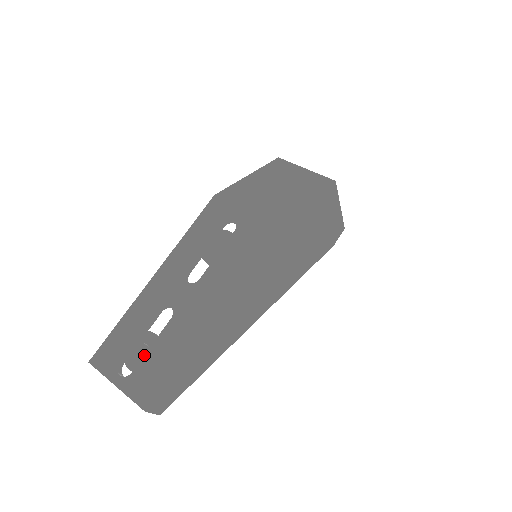
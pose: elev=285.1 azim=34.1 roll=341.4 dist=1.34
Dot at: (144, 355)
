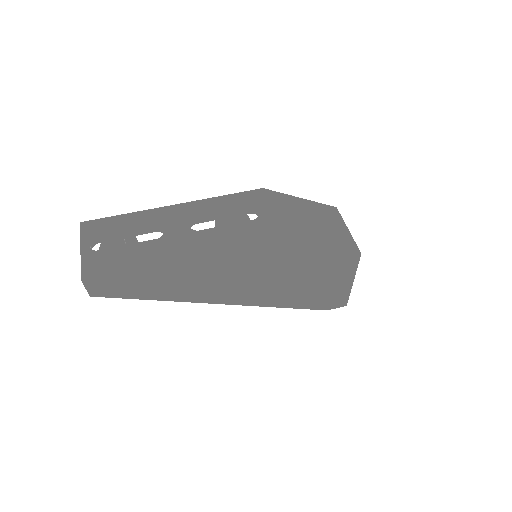
Dot at: (117, 246)
